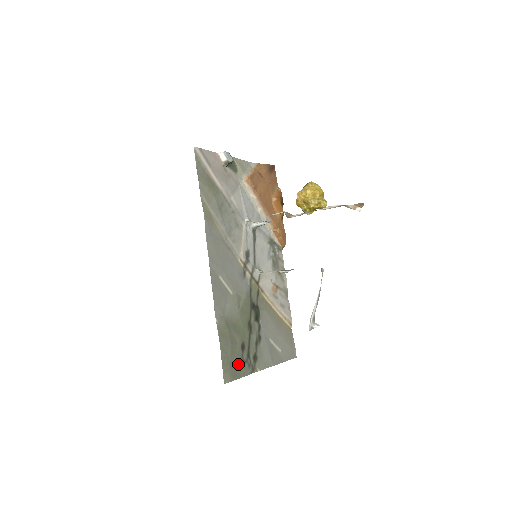
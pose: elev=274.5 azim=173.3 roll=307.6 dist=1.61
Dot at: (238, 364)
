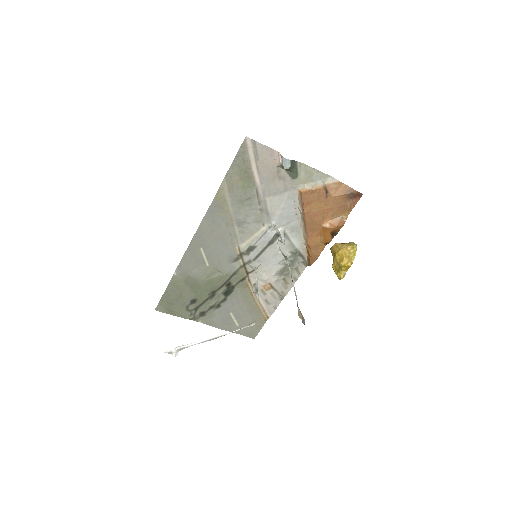
Dot at: (179, 308)
